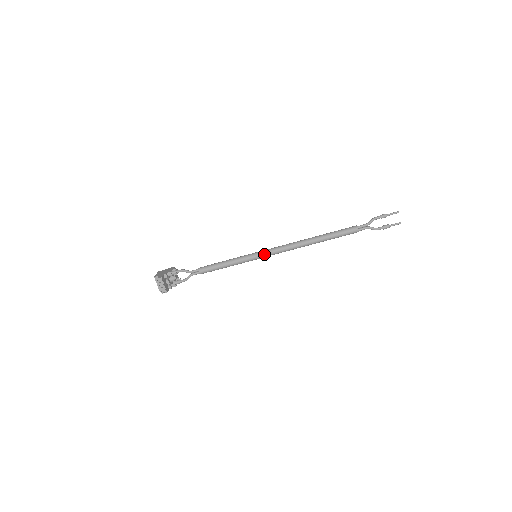
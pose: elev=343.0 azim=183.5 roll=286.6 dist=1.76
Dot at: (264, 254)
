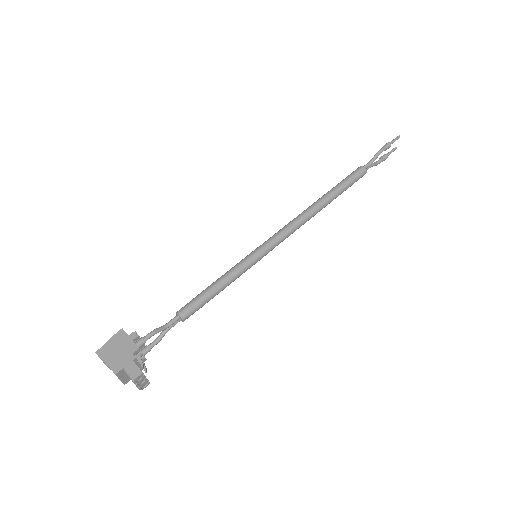
Dot at: (270, 250)
